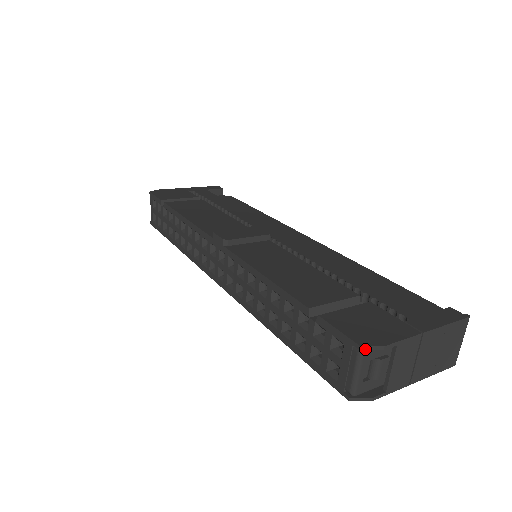
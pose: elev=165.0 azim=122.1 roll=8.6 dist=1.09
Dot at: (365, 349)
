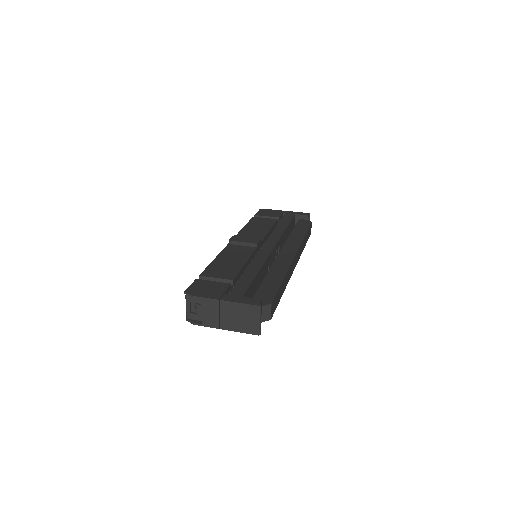
Dot at: (186, 294)
